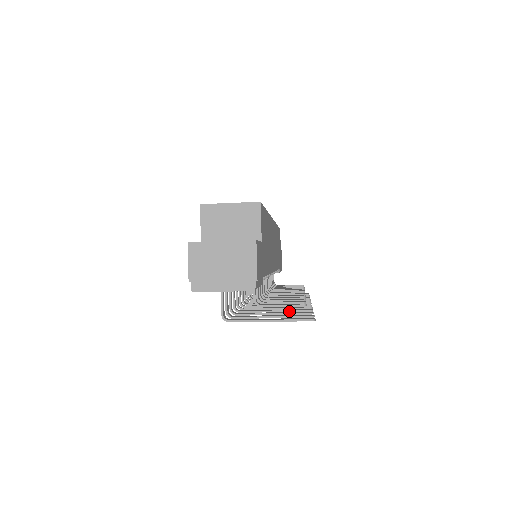
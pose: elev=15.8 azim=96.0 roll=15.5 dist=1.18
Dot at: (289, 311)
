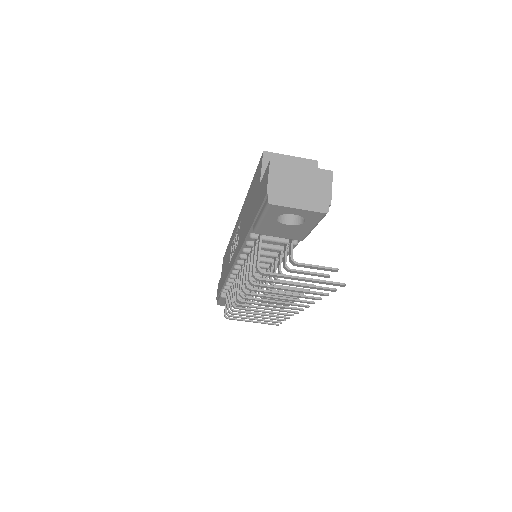
Dot at: (300, 295)
